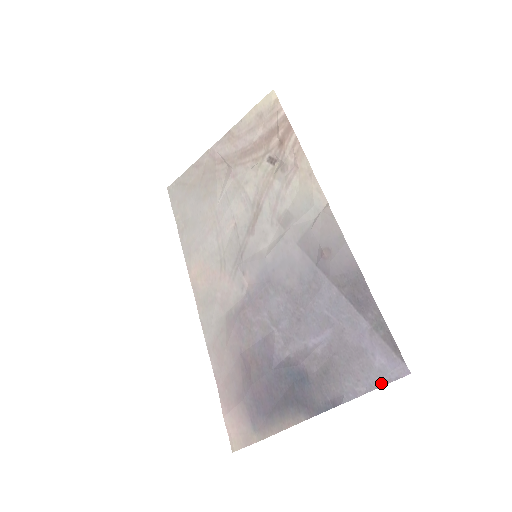
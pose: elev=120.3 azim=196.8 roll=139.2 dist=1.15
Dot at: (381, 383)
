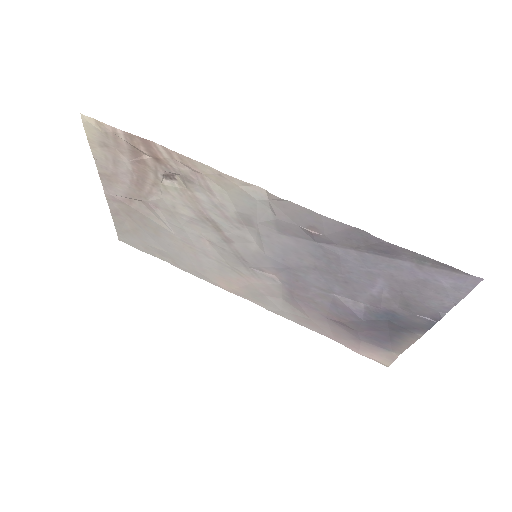
Dot at: (463, 295)
